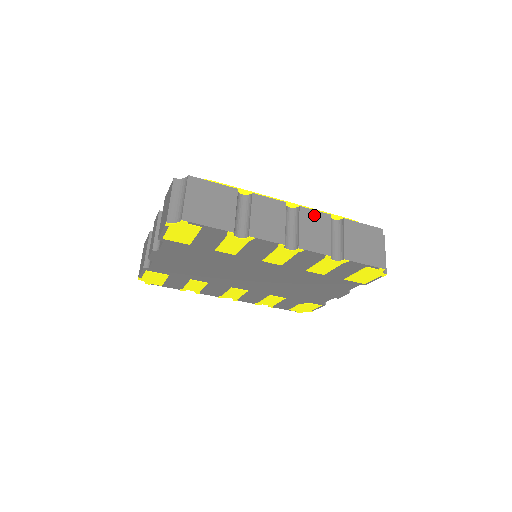
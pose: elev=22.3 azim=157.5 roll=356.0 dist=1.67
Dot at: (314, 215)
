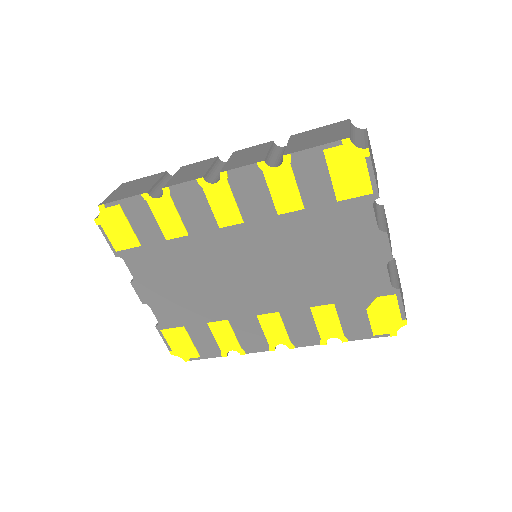
Dot at: (250, 149)
